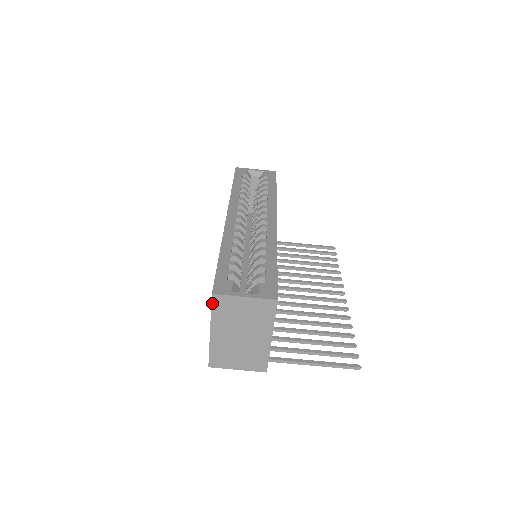
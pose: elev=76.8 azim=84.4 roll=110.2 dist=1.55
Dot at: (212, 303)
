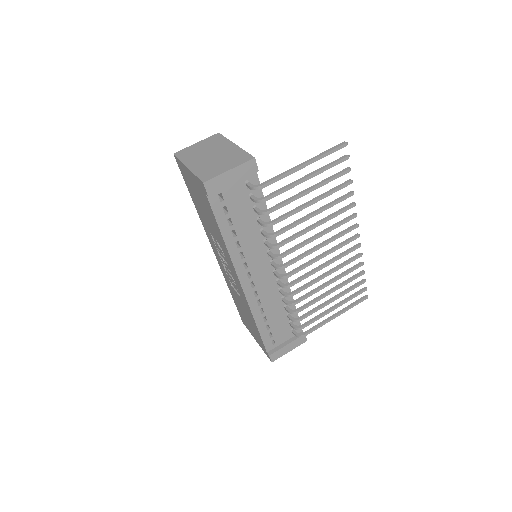
Dot at: (177, 157)
